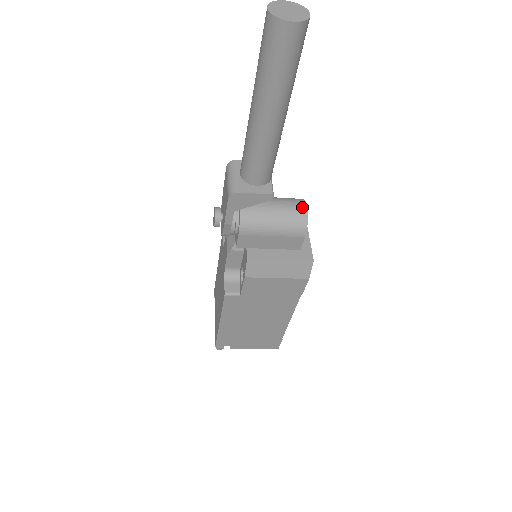
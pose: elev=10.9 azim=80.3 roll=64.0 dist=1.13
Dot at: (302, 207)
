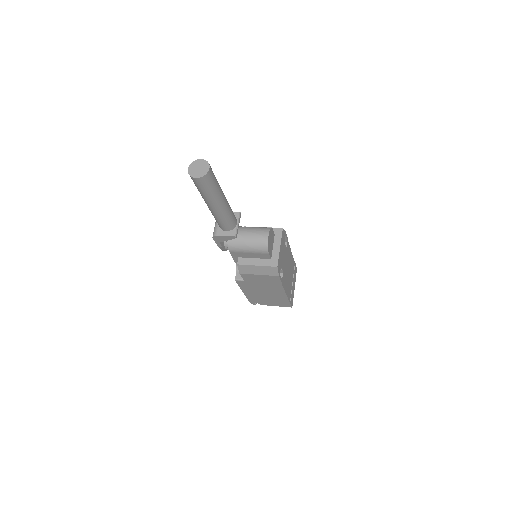
Dot at: (265, 236)
